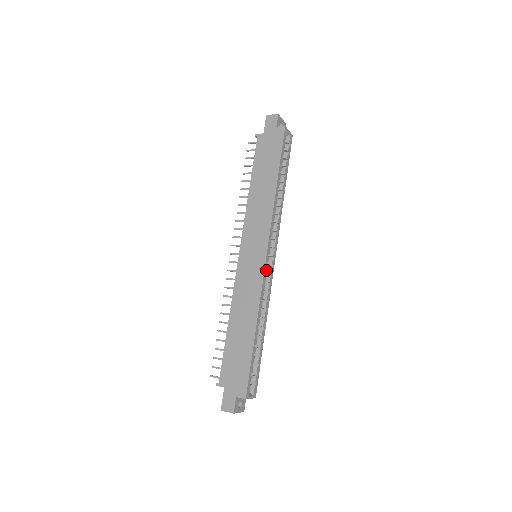
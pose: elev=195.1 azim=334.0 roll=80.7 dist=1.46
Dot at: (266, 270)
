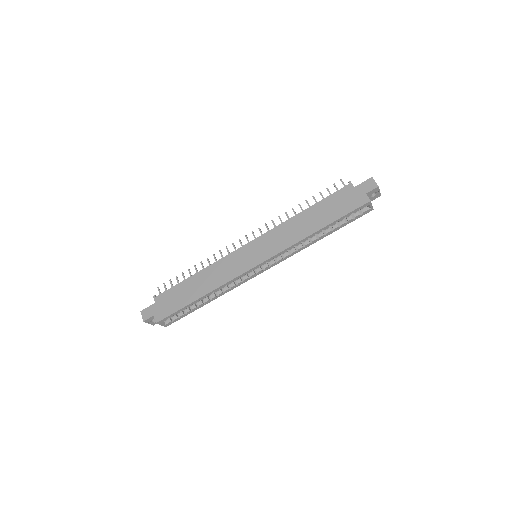
Dot at: (248, 272)
